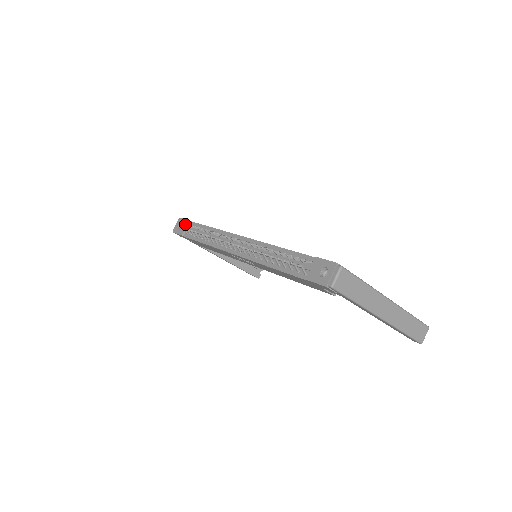
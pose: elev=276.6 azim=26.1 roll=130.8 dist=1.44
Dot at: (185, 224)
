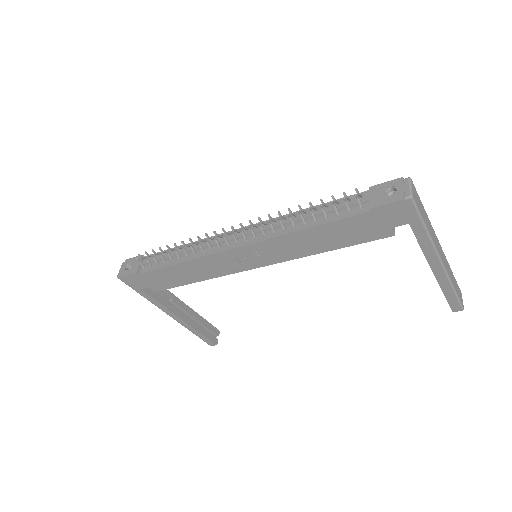
Dot at: occluded
